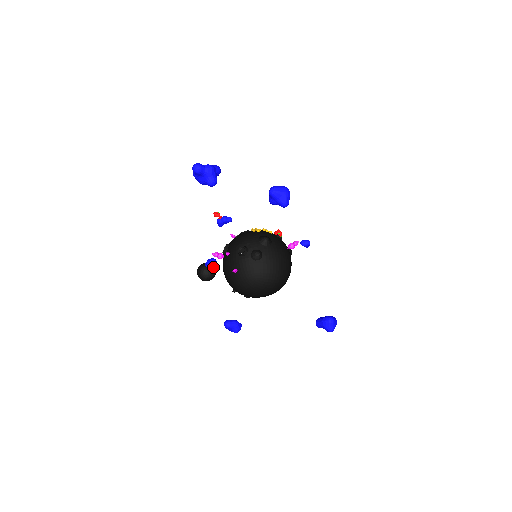
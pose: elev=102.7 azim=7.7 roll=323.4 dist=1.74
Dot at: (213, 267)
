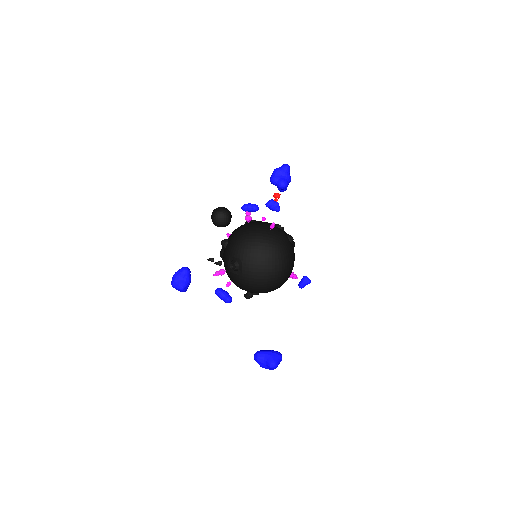
Dot at: occluded
